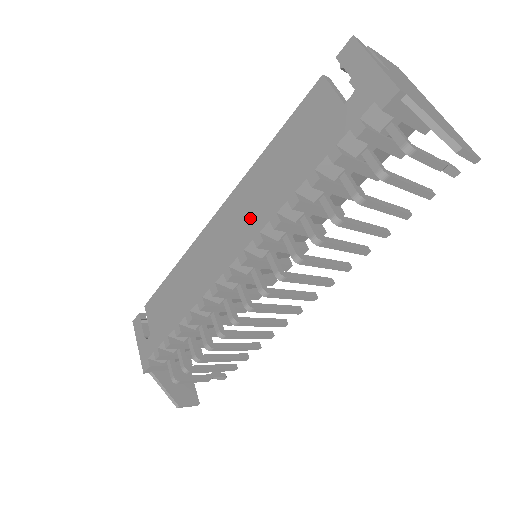
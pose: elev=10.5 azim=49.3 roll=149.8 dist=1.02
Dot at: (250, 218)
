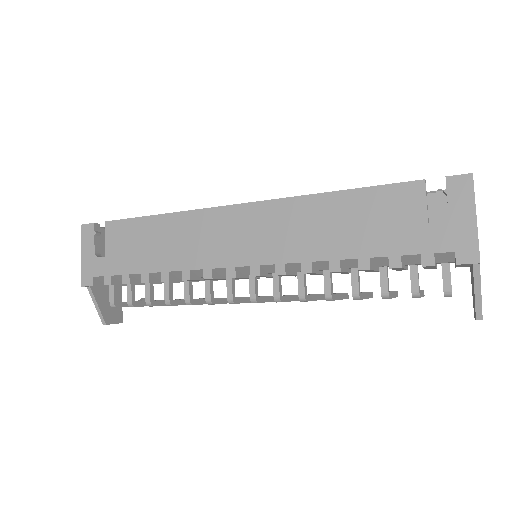
Dot at: (281, 243)
